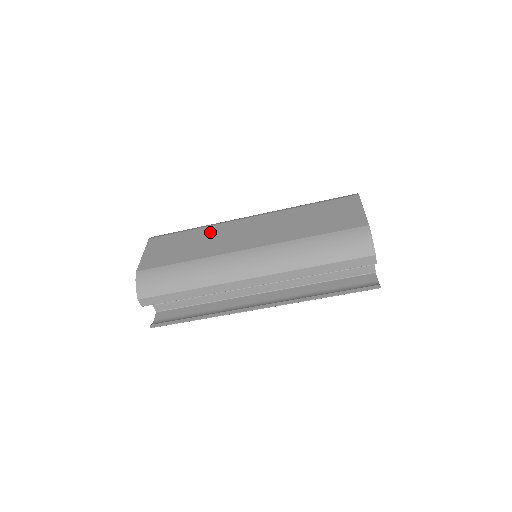
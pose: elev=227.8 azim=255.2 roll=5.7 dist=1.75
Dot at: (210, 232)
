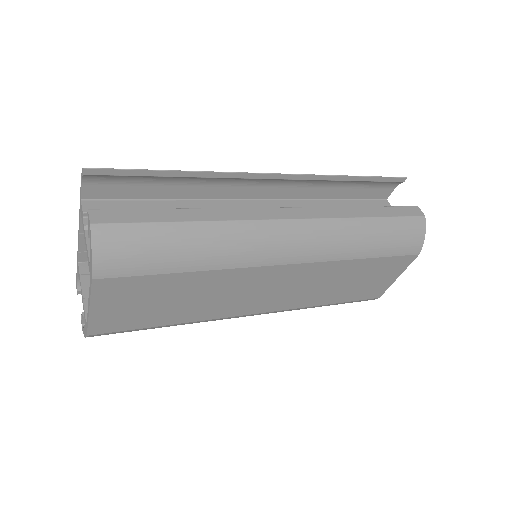
Dot at: (218, 284)
